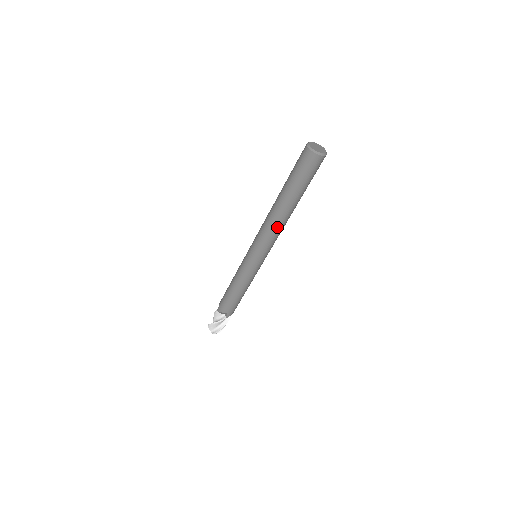
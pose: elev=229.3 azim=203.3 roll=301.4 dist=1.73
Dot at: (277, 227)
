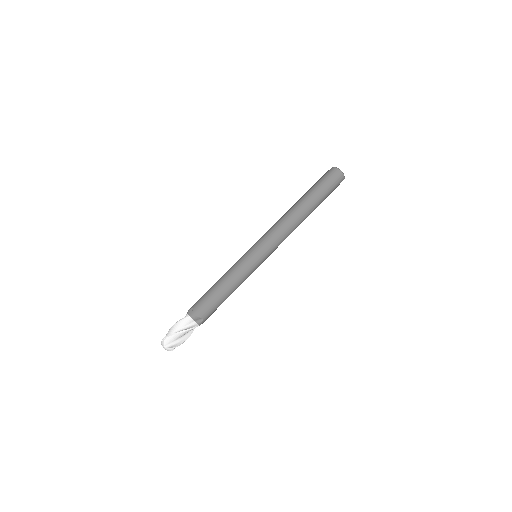
Dot at: (293, 228)
